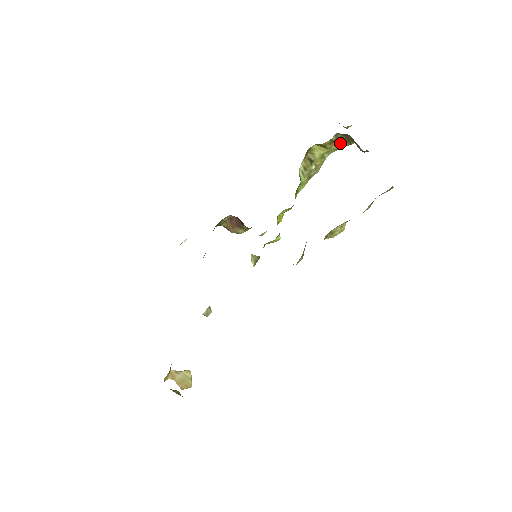
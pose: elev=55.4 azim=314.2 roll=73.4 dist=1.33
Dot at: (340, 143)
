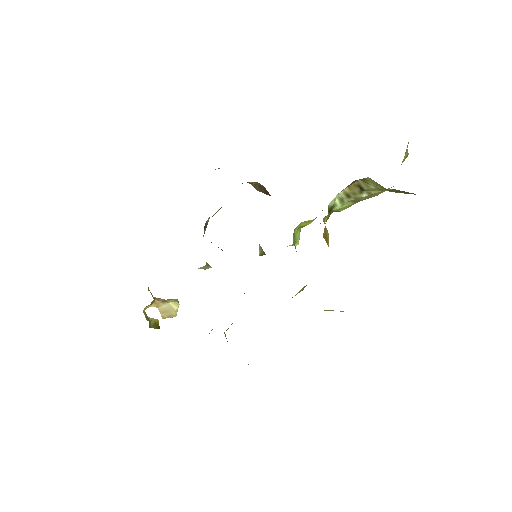
Dot at: occluded
